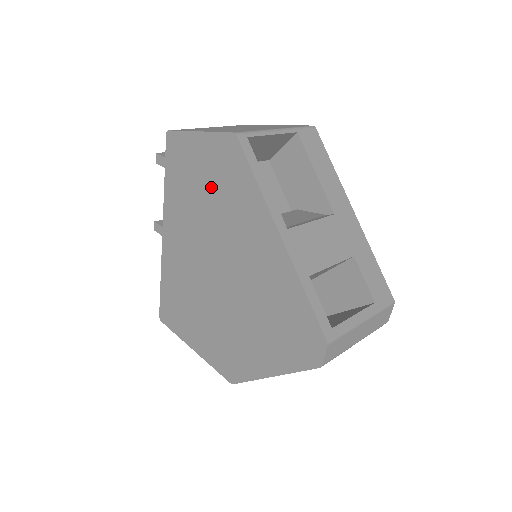
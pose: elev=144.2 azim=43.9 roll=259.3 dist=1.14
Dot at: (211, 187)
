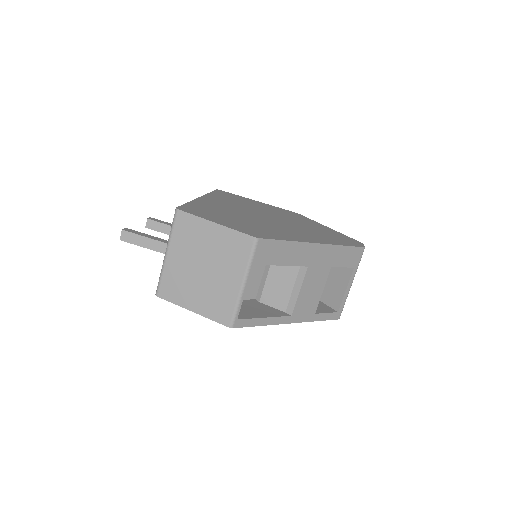
Dot at: occluded
